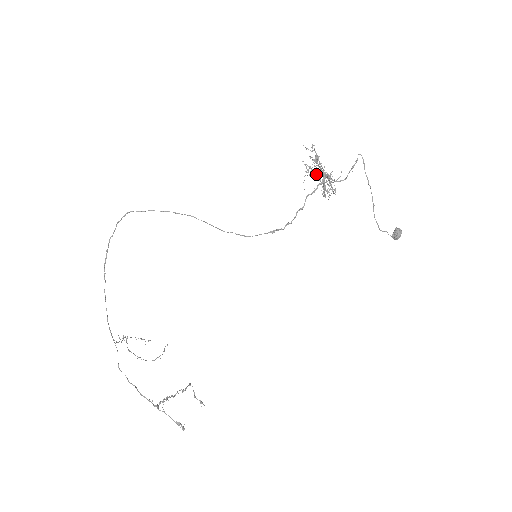
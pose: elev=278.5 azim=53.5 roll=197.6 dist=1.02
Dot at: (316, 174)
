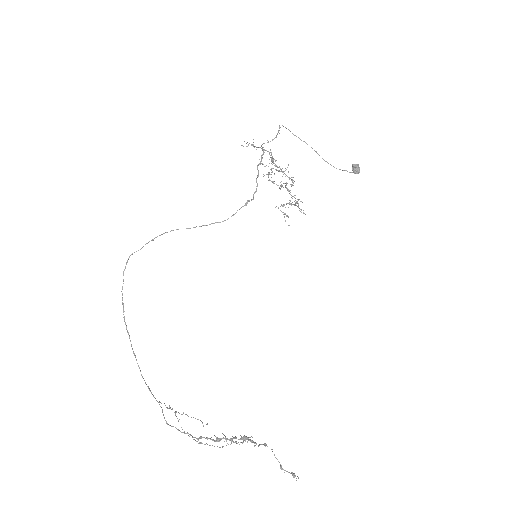
Dot at: (287, 203)
